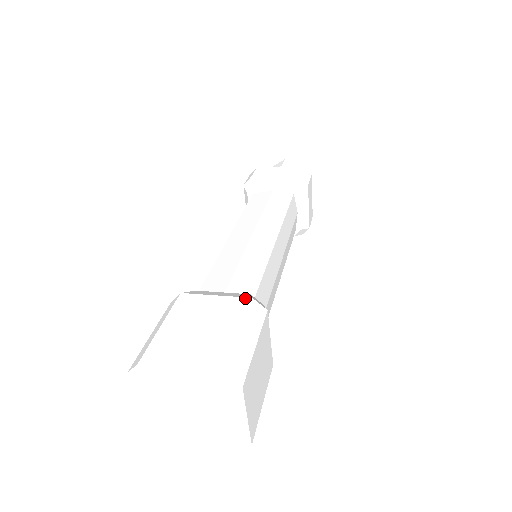
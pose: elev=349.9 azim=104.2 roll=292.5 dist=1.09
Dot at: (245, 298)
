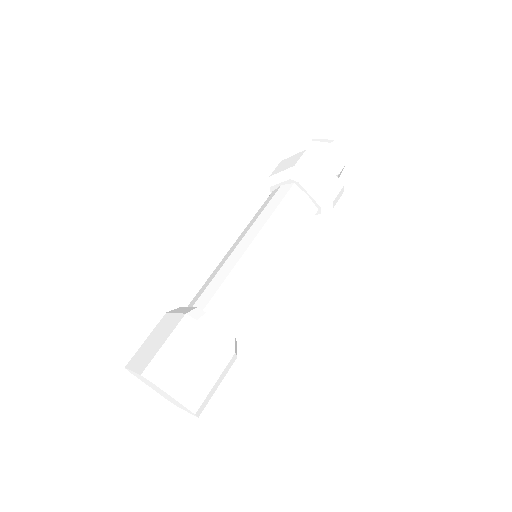
Dot at: (183, 314)
